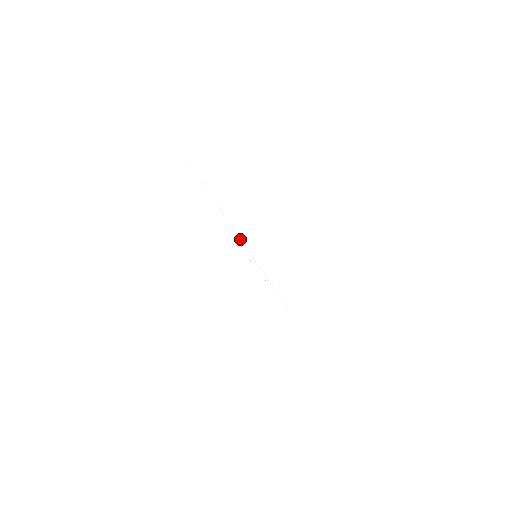
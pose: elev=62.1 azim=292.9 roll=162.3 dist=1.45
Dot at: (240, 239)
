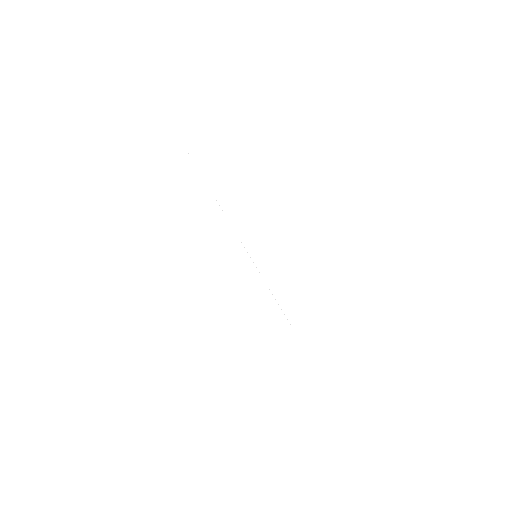
Dot at: occluded
